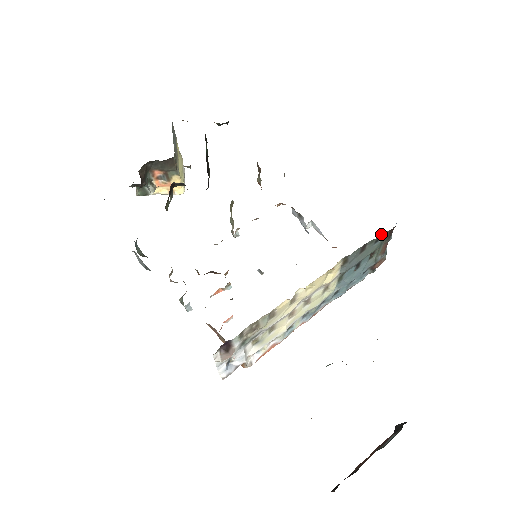
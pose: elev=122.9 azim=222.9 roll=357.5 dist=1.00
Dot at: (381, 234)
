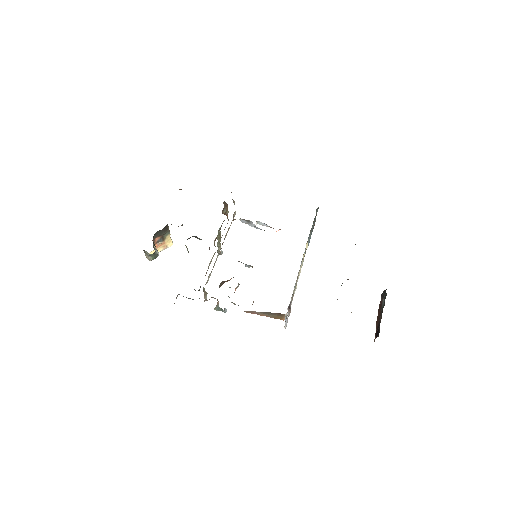
Dot at: (316, 209)
